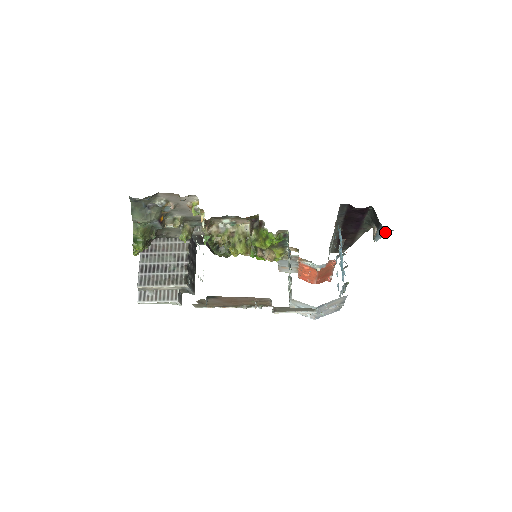
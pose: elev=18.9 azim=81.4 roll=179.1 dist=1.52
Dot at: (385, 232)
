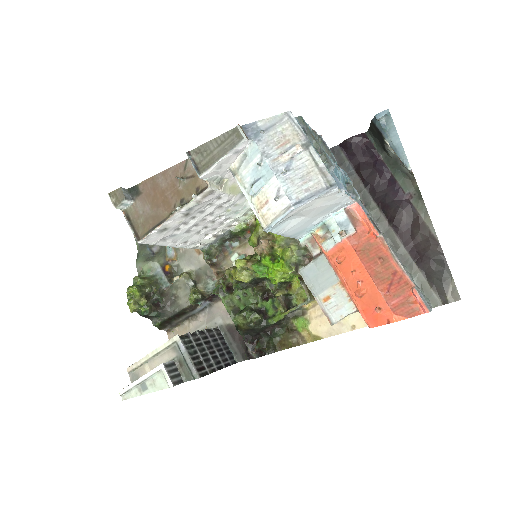
Dot at: (392, 131)
